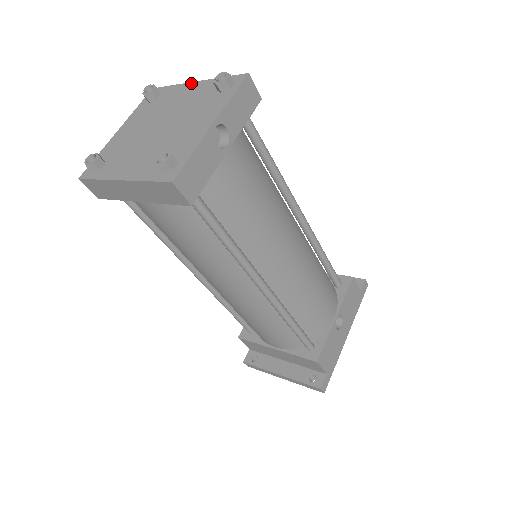
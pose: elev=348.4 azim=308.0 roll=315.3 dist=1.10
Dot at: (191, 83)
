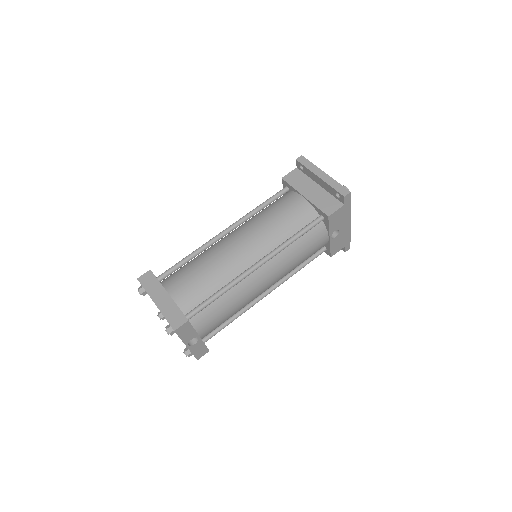
Dot at: occluded
